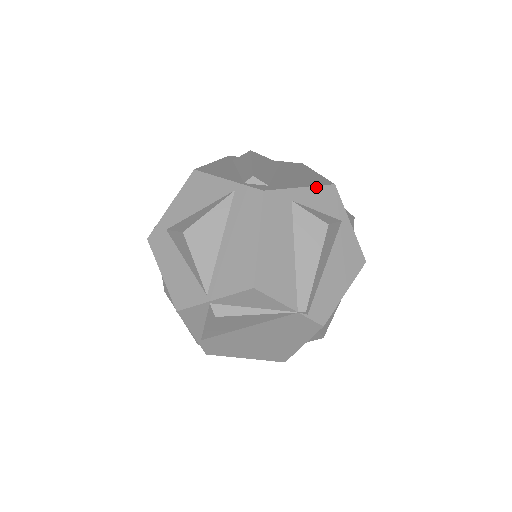
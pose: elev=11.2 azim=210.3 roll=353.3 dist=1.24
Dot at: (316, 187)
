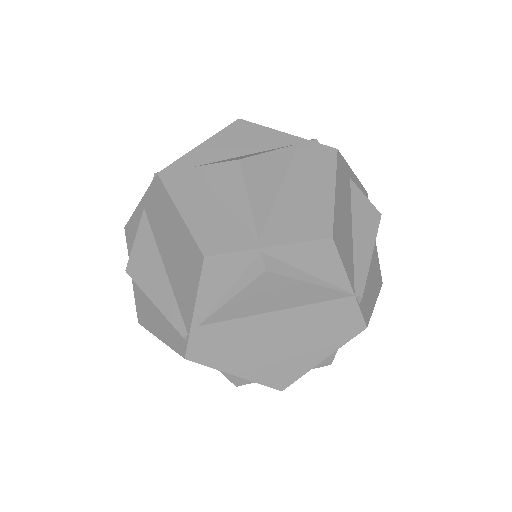
Dot at: (360, 183)
